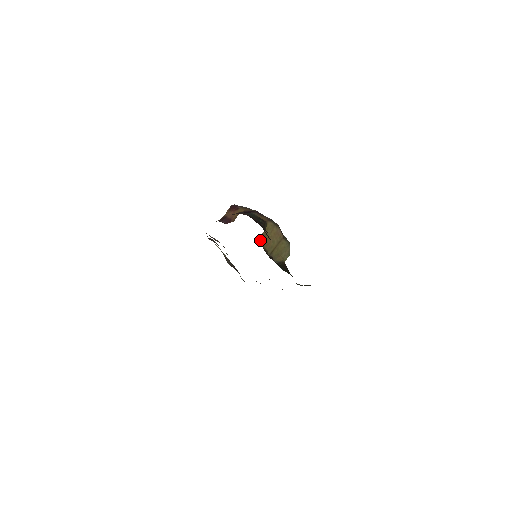
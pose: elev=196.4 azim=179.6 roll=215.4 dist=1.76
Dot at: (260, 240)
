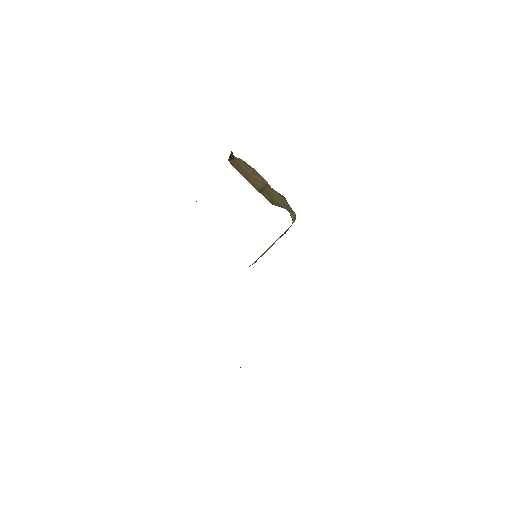
Dot at: occluded
